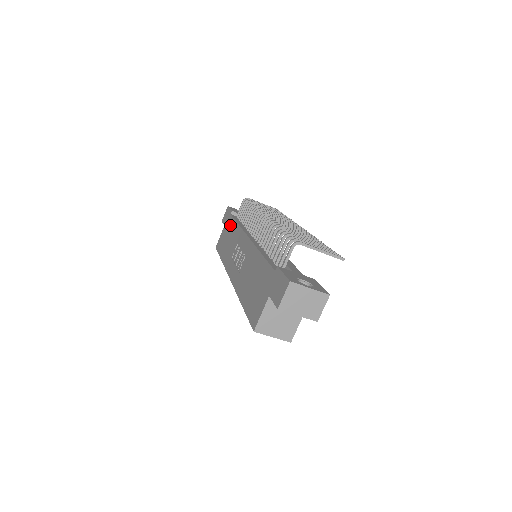
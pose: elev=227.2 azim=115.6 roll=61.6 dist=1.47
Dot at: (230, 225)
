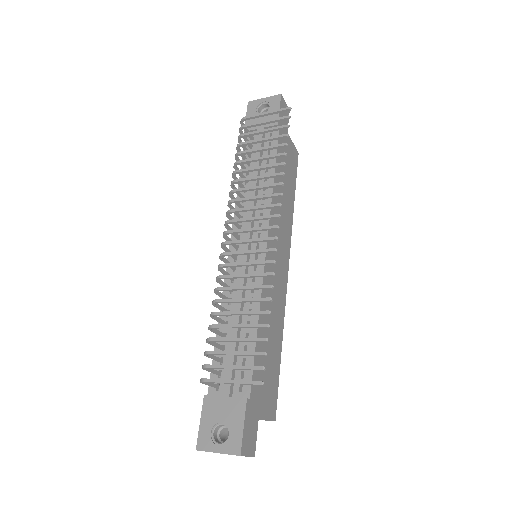
Dot at: occluded
